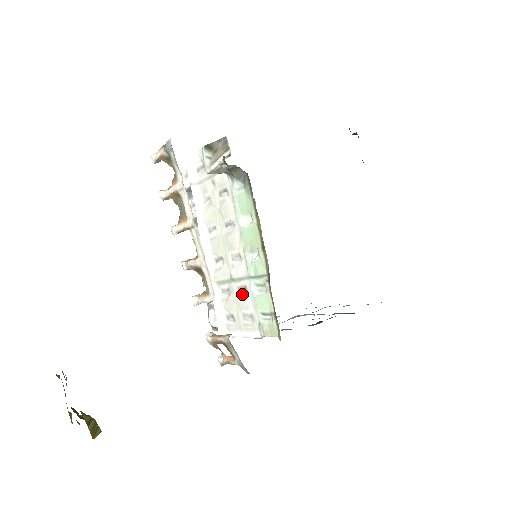
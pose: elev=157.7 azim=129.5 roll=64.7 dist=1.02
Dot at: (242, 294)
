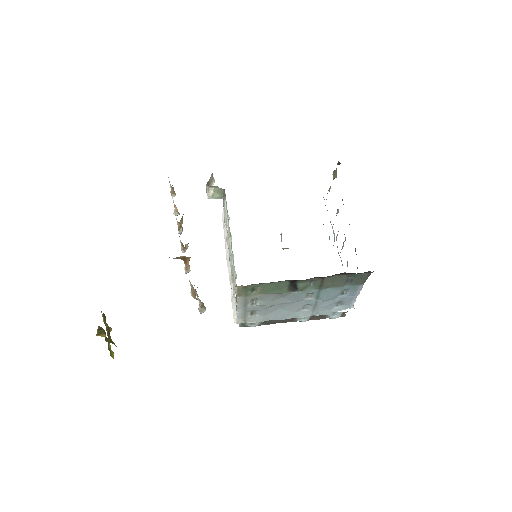
Dot at: (233, 275)
